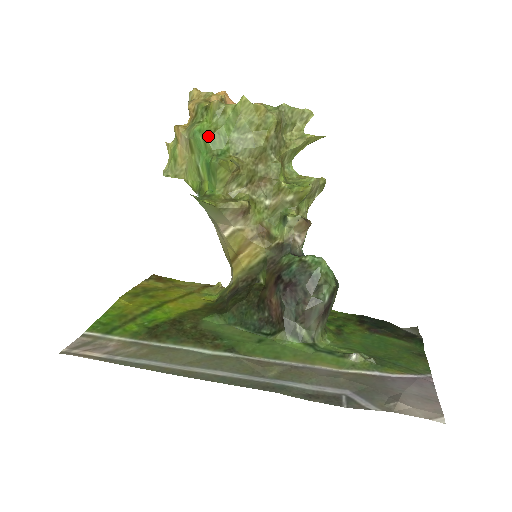
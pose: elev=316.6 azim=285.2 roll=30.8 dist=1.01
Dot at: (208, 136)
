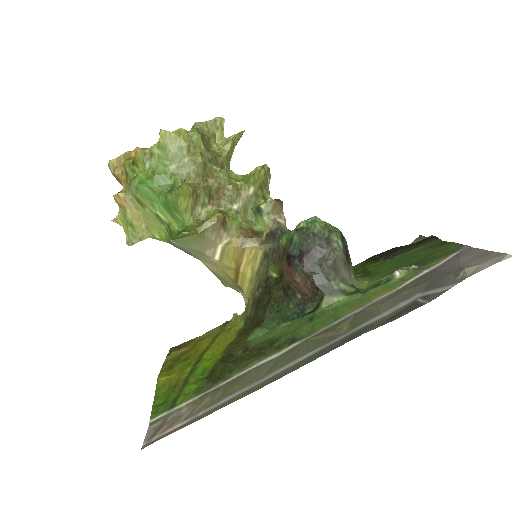
Dot at: (150, 182)
